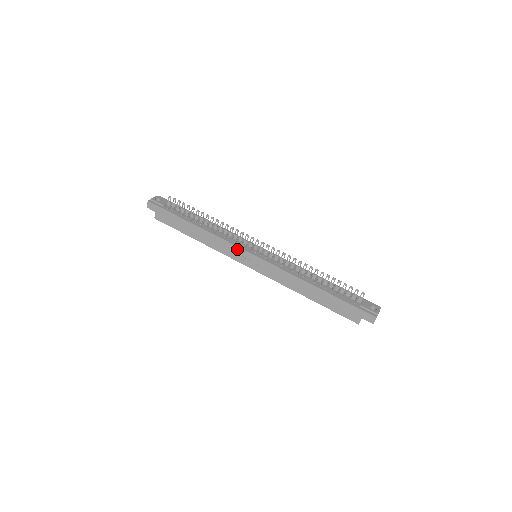
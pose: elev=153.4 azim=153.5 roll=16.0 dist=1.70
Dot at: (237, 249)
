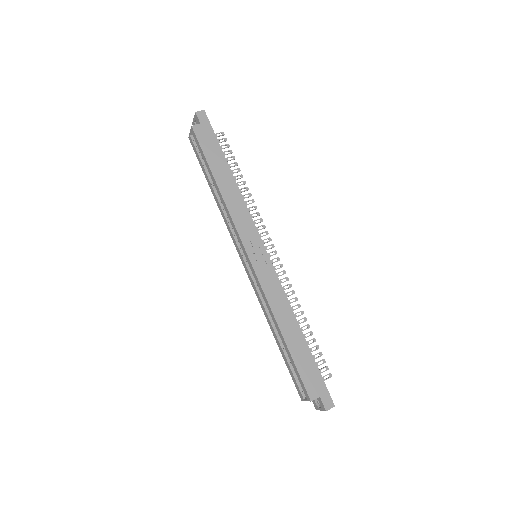
Dot at: (254, 231)
